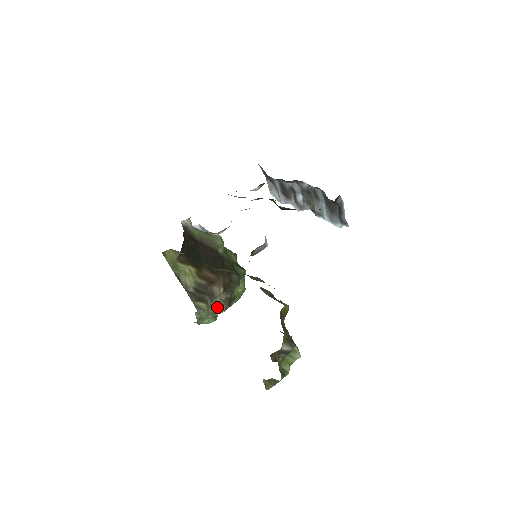
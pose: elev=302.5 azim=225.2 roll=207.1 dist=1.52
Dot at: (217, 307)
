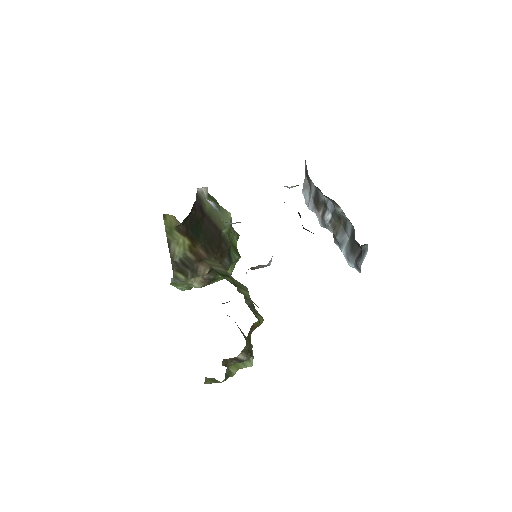
Dot at: (196, 281)
